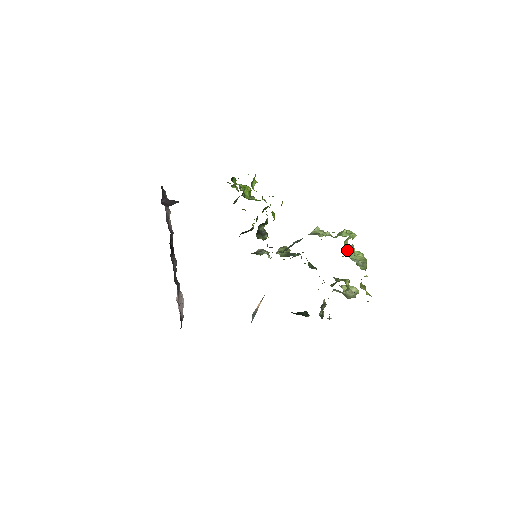
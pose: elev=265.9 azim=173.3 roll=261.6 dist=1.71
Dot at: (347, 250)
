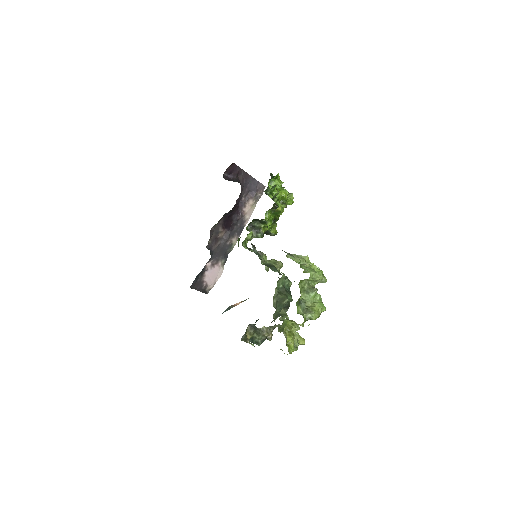
Dot at: (302, 286)
